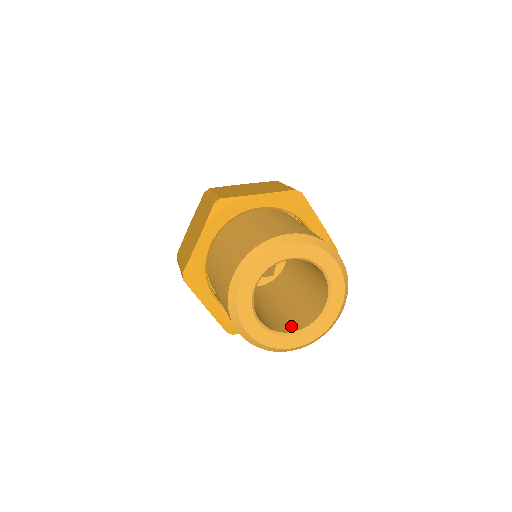
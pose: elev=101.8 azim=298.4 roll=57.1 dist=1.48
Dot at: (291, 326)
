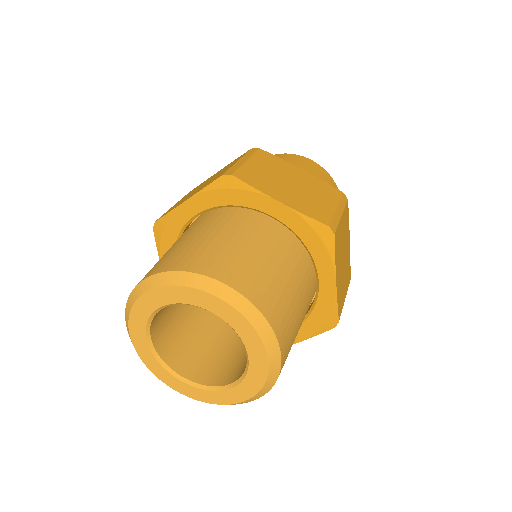
Dot at: (192, 368)
